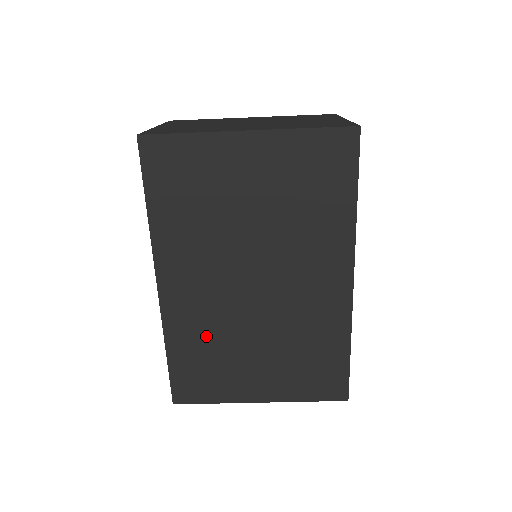
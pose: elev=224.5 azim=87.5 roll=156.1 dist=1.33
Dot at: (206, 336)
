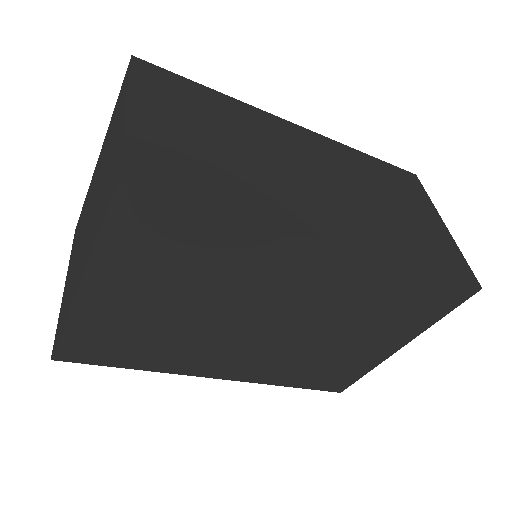
Dot at: (295, 364)
